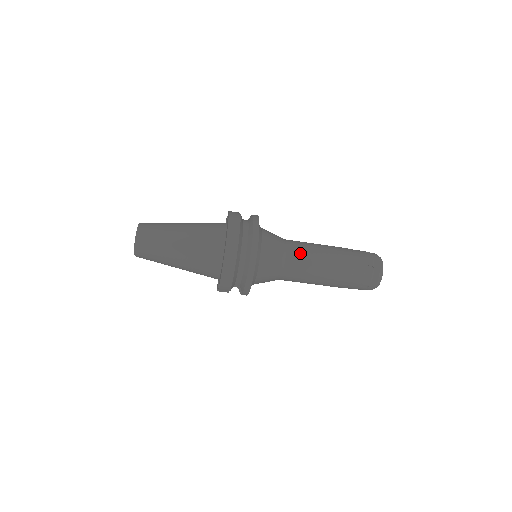
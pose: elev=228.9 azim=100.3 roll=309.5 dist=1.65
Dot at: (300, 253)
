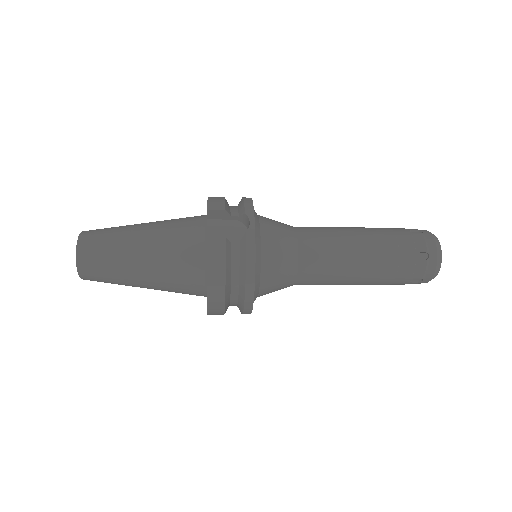
Dot at: (317, 278)
